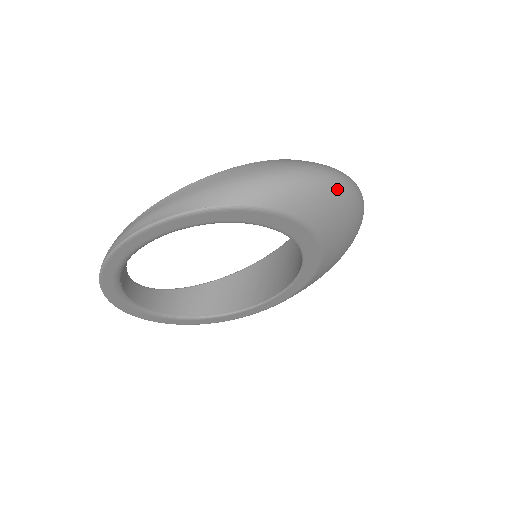
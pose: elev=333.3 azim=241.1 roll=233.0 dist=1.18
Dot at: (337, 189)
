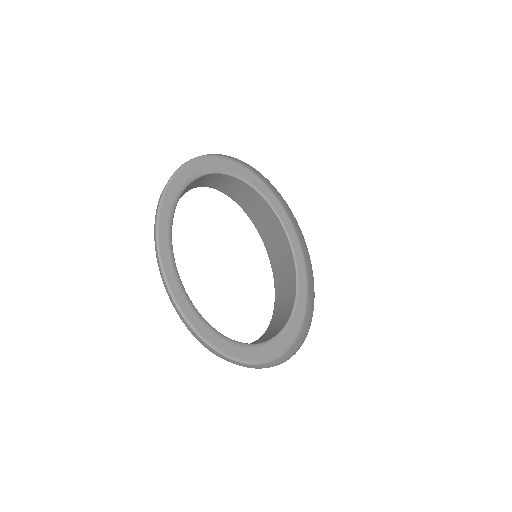
Dot at: occluded
